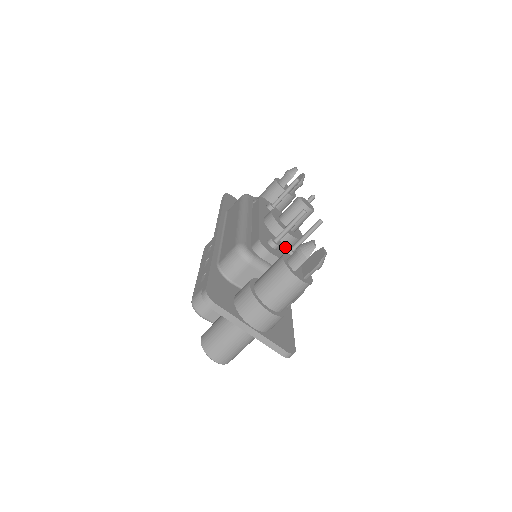
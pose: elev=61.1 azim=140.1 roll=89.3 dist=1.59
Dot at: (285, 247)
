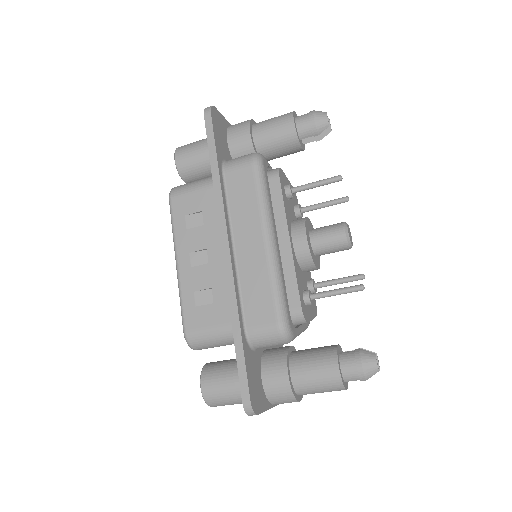
Dot at: (306, 280)
